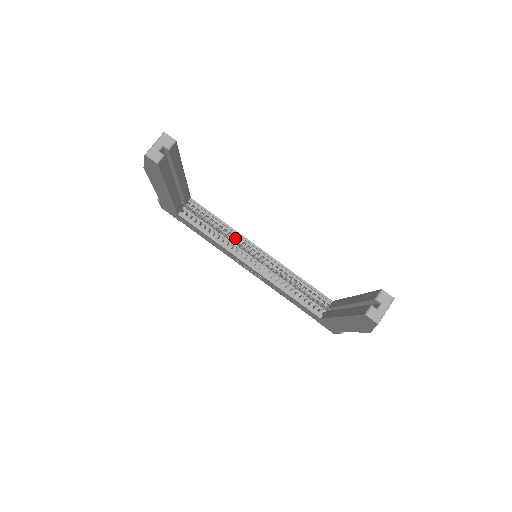
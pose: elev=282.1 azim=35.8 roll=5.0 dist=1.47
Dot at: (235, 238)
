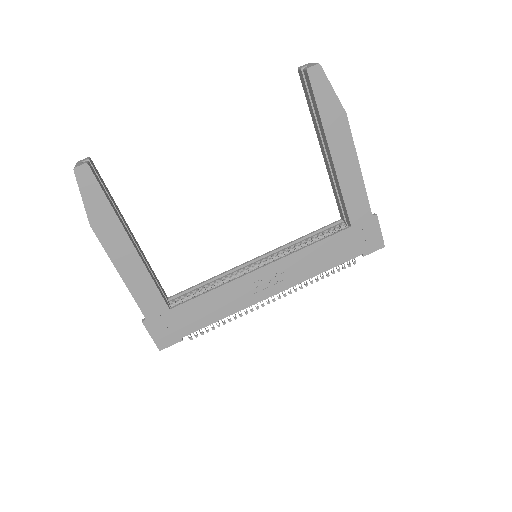
Dot at: occluded
